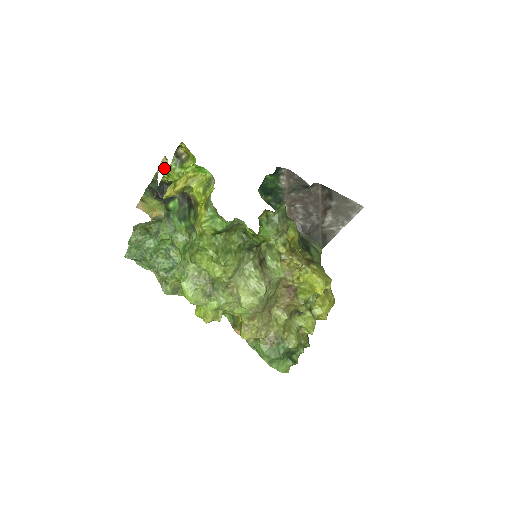
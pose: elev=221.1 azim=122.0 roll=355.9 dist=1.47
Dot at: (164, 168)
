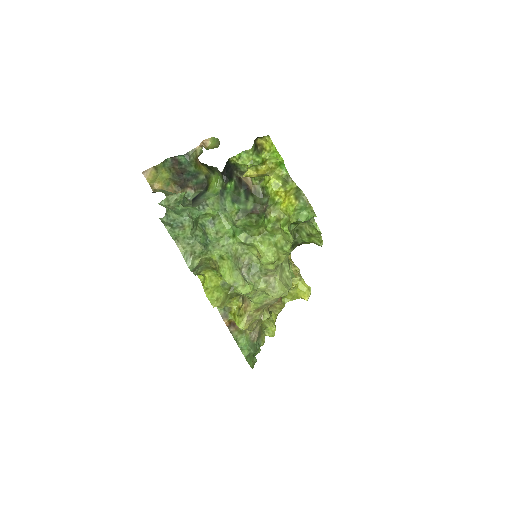
Dot at: (205, 147)
